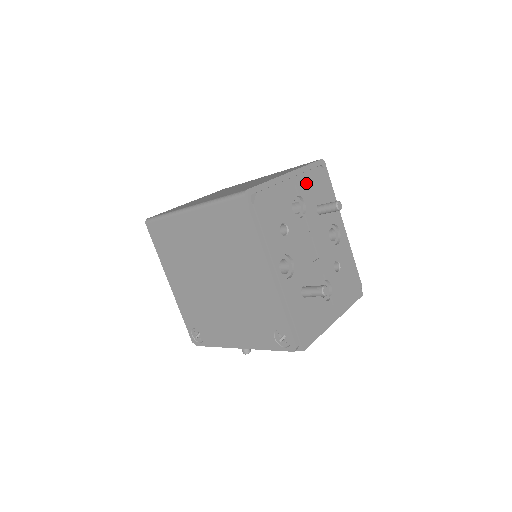
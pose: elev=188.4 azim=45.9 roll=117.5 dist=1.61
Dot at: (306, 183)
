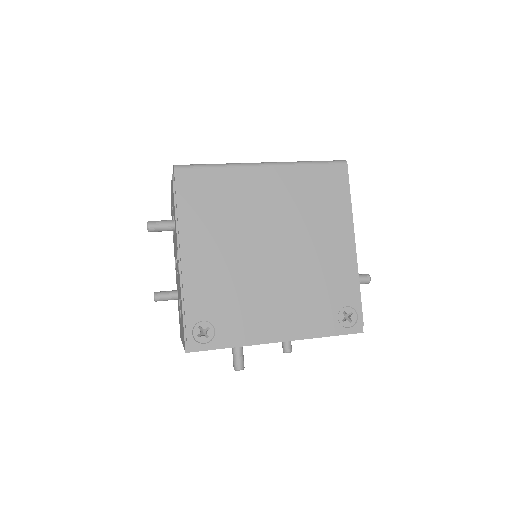
Dot at: occluded
